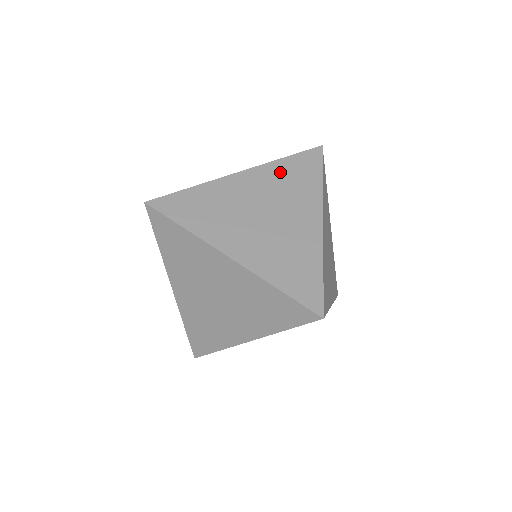
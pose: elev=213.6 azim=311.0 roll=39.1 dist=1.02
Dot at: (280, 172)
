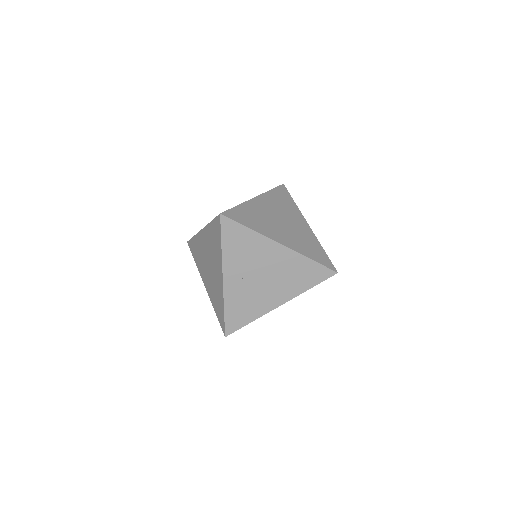
Dot at: (274, 198)
